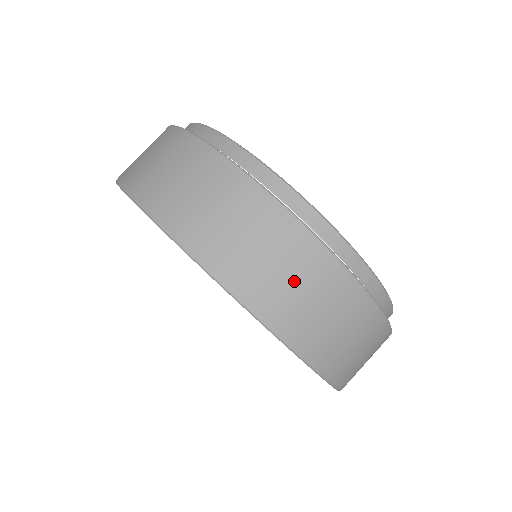
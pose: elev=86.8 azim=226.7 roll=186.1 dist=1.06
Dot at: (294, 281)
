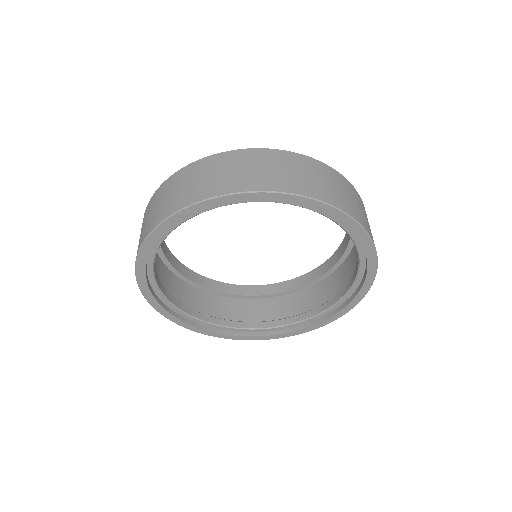
Dot at: (279, 169)
